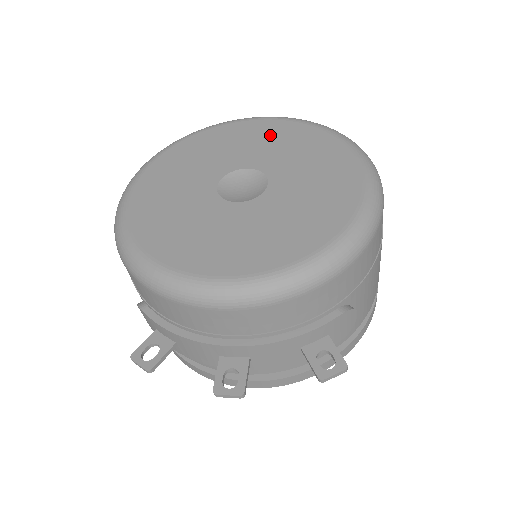
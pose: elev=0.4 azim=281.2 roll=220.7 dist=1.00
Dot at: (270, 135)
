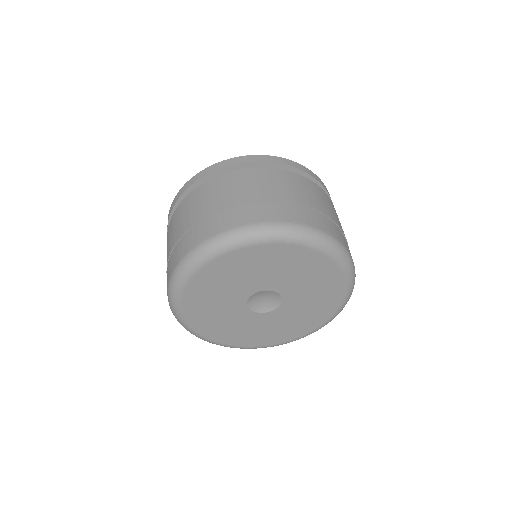
Dot at: (281, 262)
